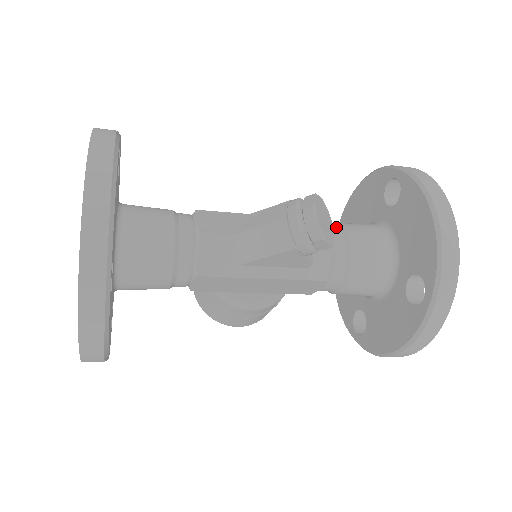
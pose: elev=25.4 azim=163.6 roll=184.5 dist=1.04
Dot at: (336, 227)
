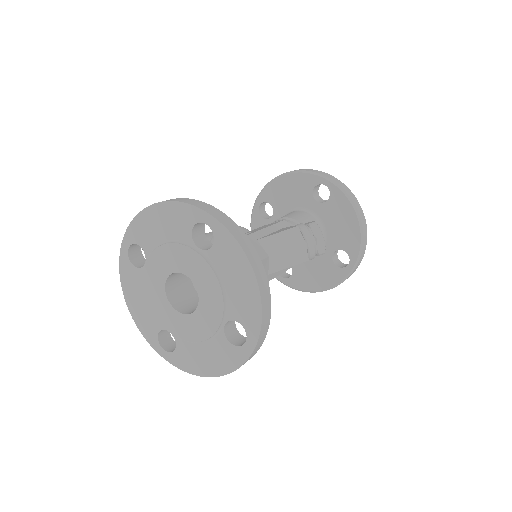
Dot at: (296, 224)
